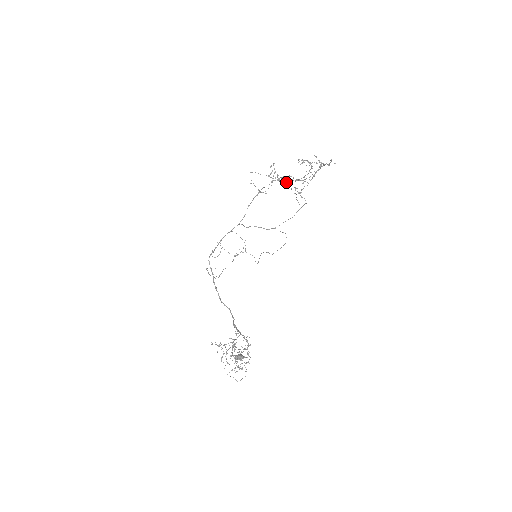
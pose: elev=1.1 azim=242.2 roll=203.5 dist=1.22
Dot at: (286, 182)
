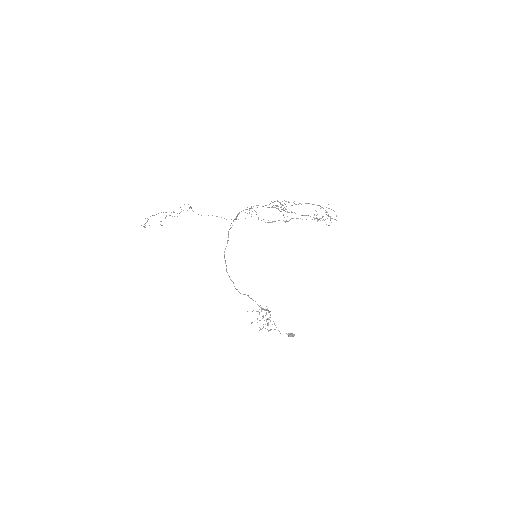
Dot at: occluded
